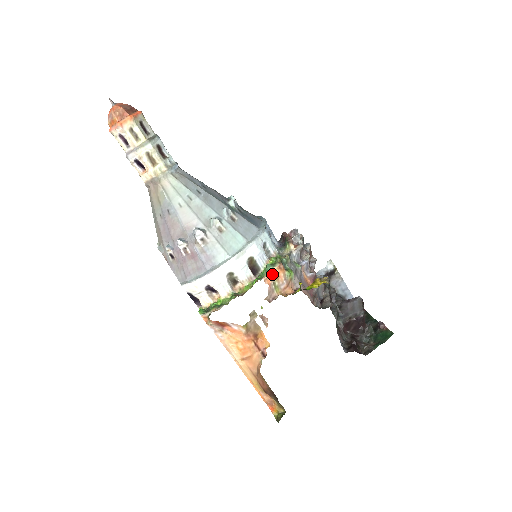
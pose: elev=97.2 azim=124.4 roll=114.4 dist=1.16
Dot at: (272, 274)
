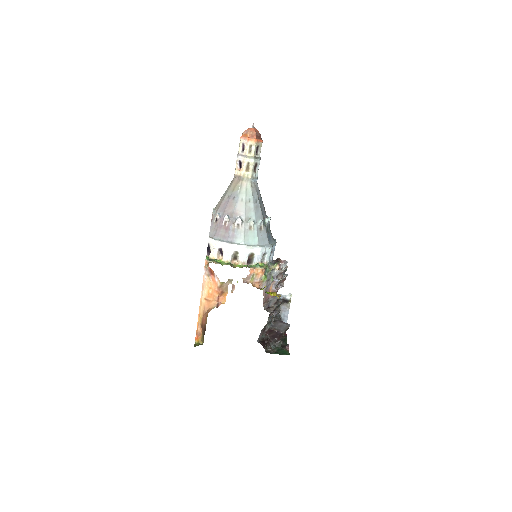
Dot at: (256, 270)
